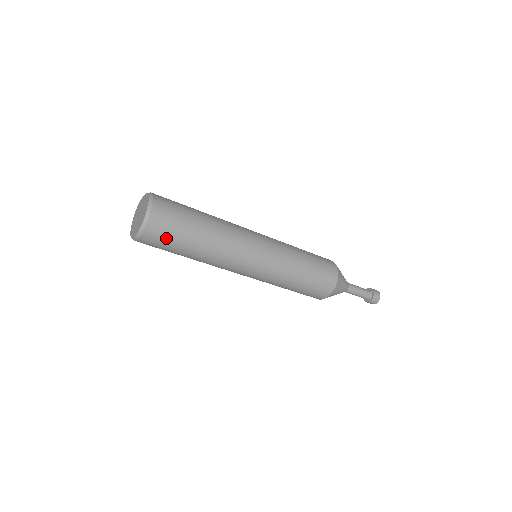
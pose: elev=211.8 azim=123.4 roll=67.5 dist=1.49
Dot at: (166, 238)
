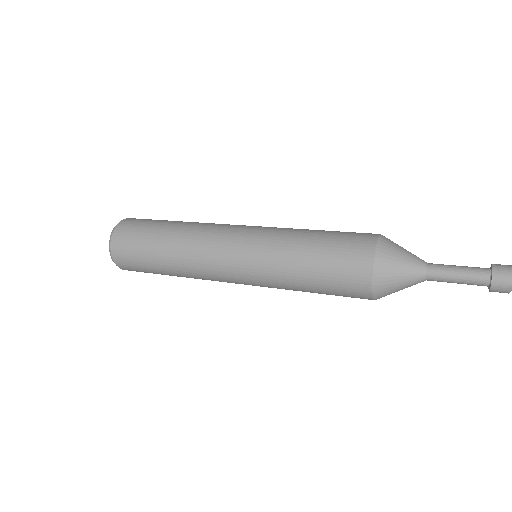
Dot at: occluded
